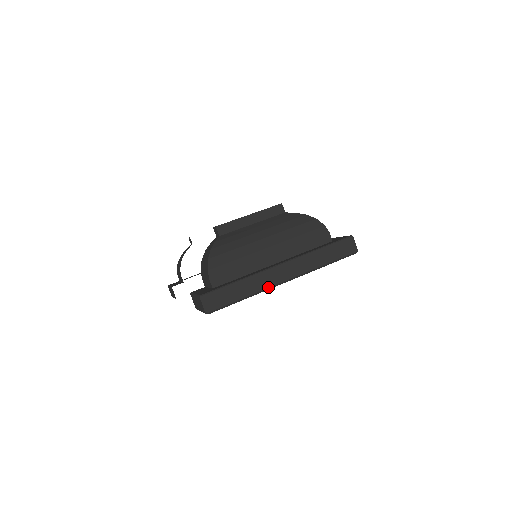
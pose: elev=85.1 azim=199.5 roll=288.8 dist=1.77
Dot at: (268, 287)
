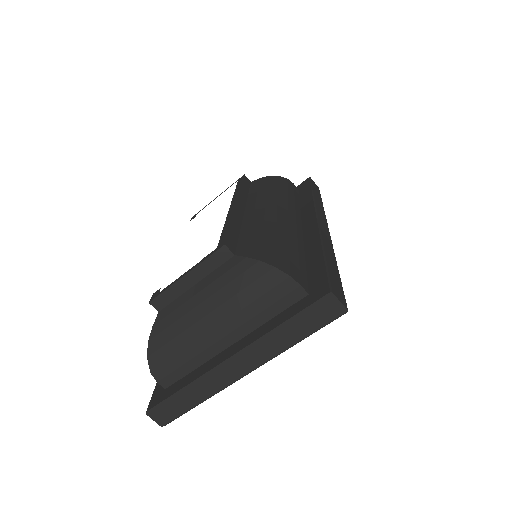
Dot at: (224, 386)
